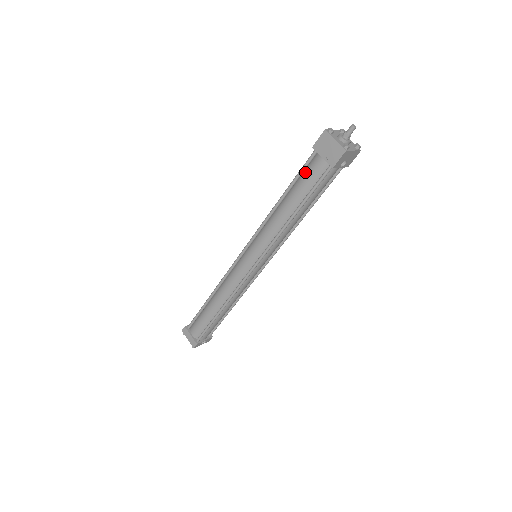
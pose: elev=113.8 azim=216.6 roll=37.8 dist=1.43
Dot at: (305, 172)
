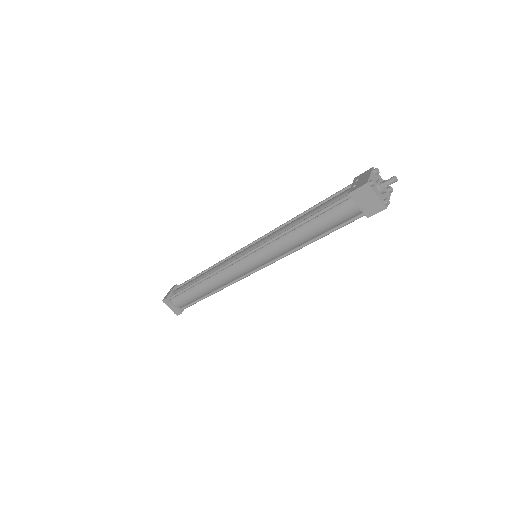
Dot at: (333, 210)
